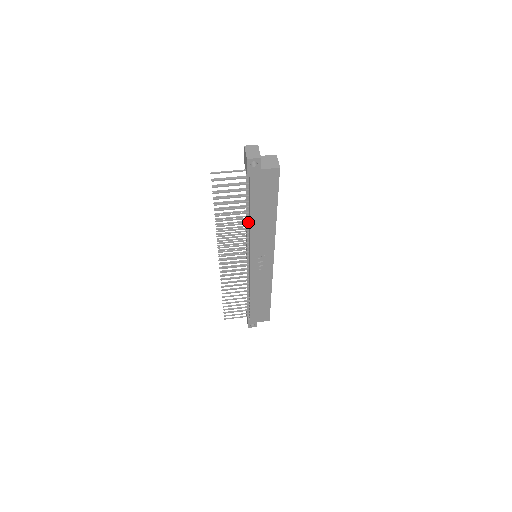
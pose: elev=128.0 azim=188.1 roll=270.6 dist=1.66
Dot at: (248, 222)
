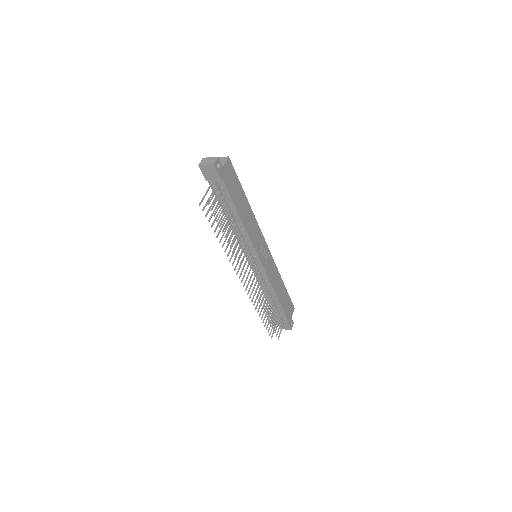
Dot at: (239, 225)
